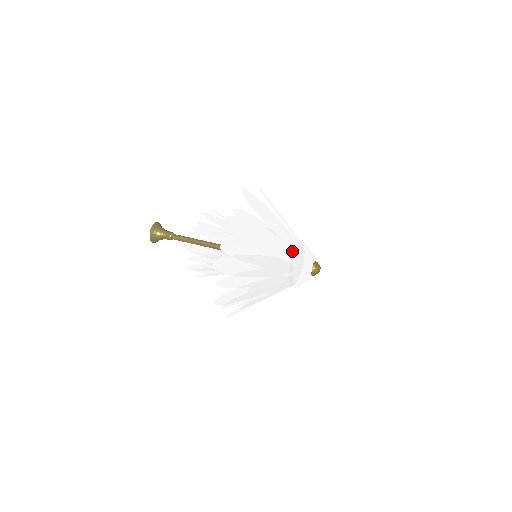
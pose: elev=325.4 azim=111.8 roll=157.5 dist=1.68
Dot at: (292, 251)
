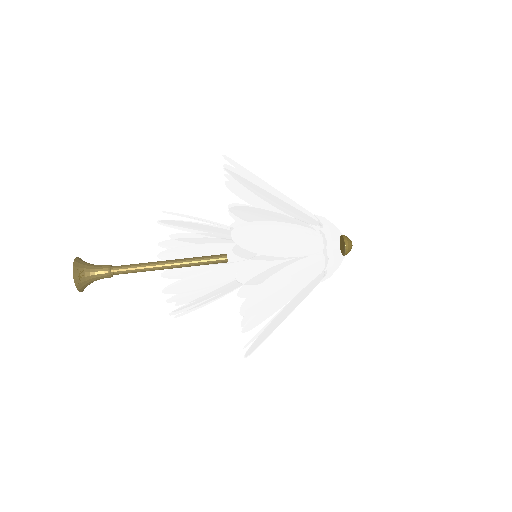
Dot at: (322, 260)
